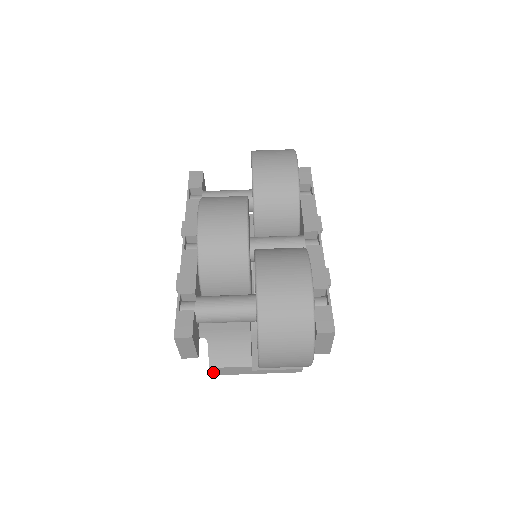
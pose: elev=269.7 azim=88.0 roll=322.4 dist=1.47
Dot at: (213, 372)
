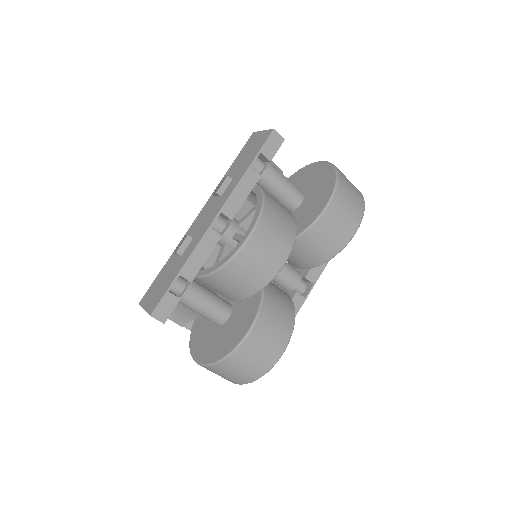
Dot at: occluded
